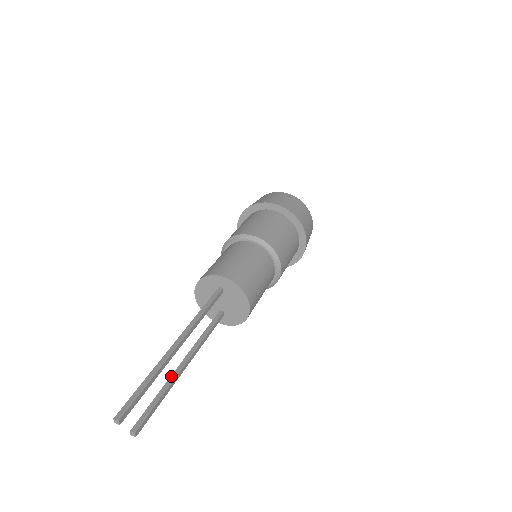
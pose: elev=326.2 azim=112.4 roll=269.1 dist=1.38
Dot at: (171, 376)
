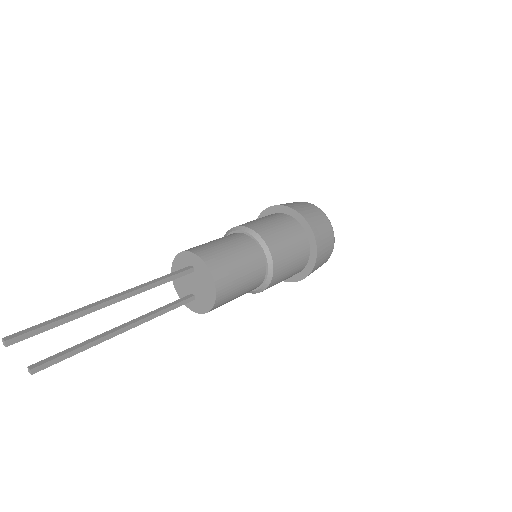
Dot at: (102, 333)
